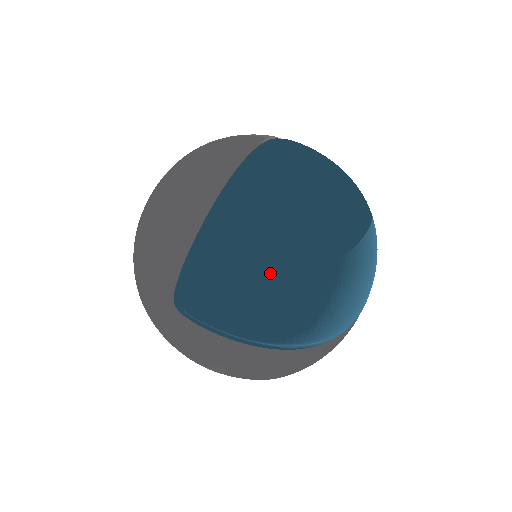
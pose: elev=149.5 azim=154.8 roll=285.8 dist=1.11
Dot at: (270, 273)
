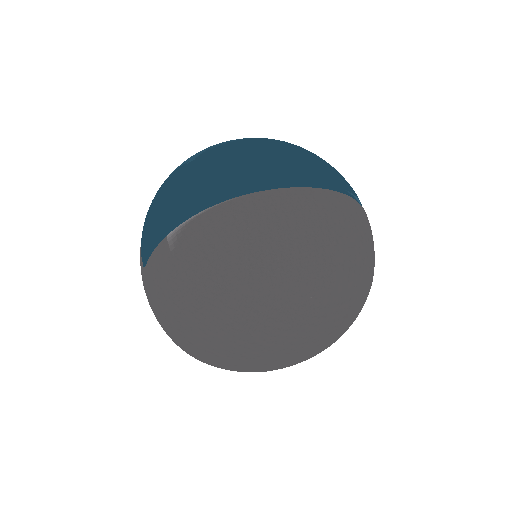
Dot at: (170, 178)
